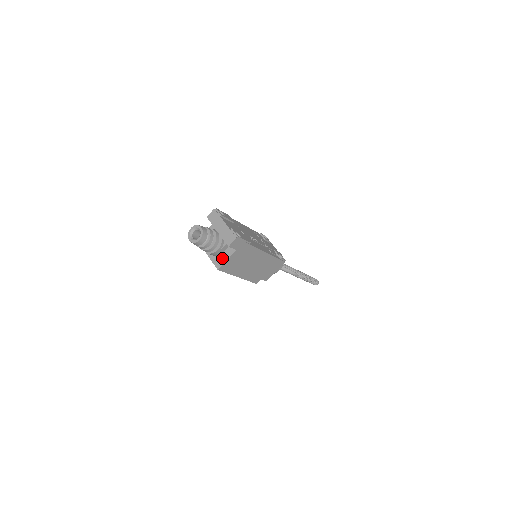
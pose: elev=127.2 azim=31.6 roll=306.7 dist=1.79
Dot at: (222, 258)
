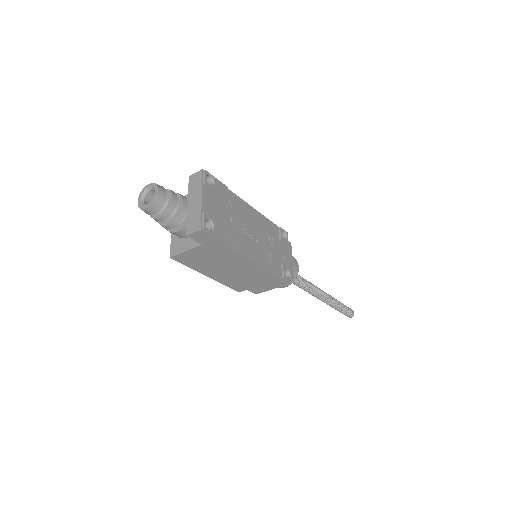
Dot at: (182, 245)
